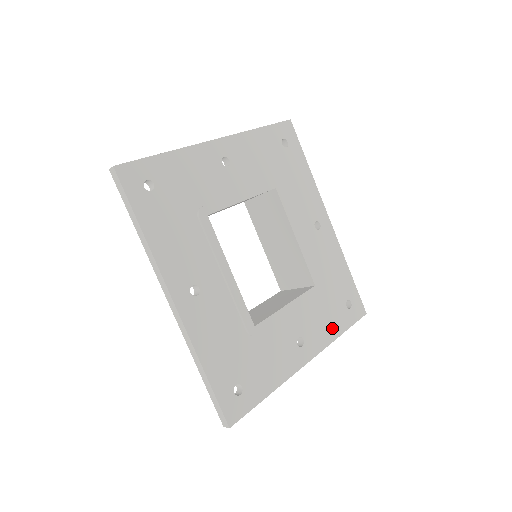
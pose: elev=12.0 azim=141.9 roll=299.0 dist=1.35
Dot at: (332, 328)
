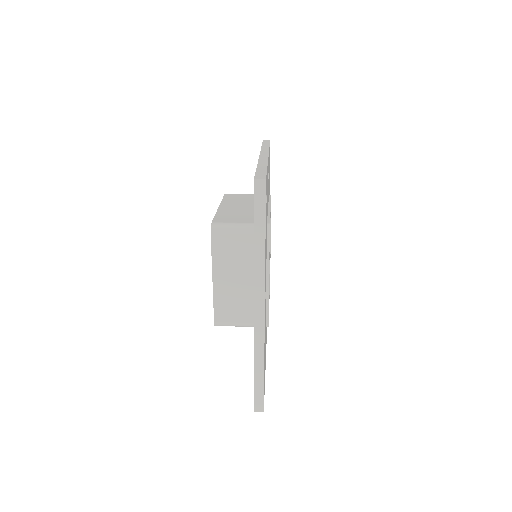
Dot at: occluded
